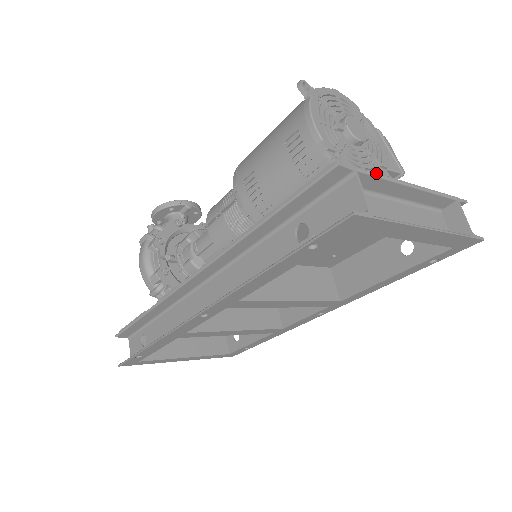
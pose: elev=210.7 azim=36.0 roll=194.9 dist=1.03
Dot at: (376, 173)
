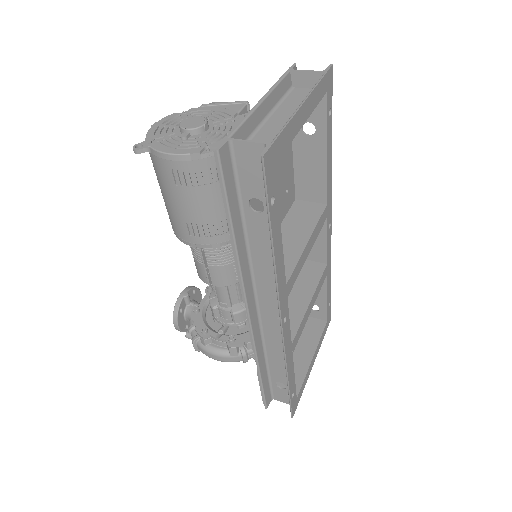
Dot at: (238, 124)
